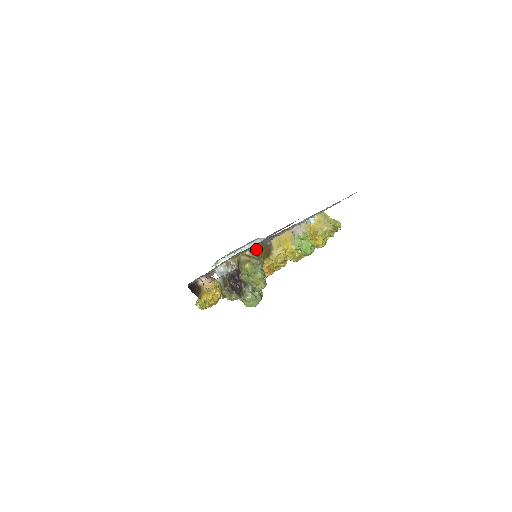
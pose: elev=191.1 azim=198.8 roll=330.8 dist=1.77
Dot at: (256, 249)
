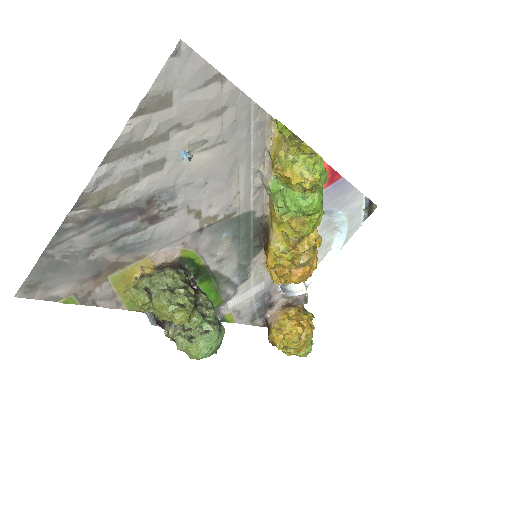
Dot at: (265, 243)
